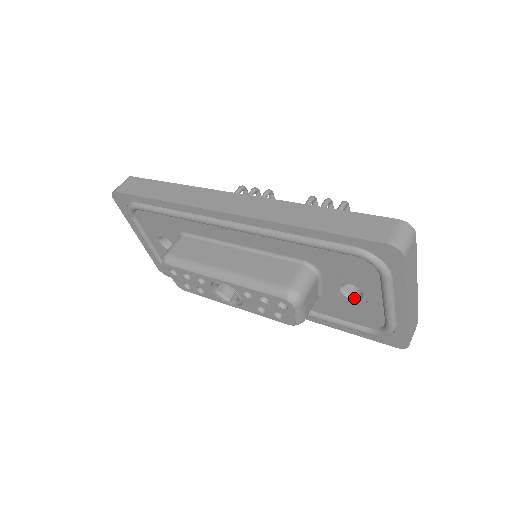
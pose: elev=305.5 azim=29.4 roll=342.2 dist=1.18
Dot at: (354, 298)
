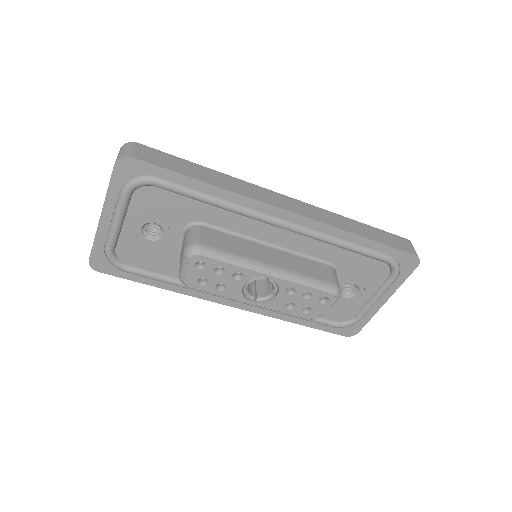
Dot at: (346, 296)
